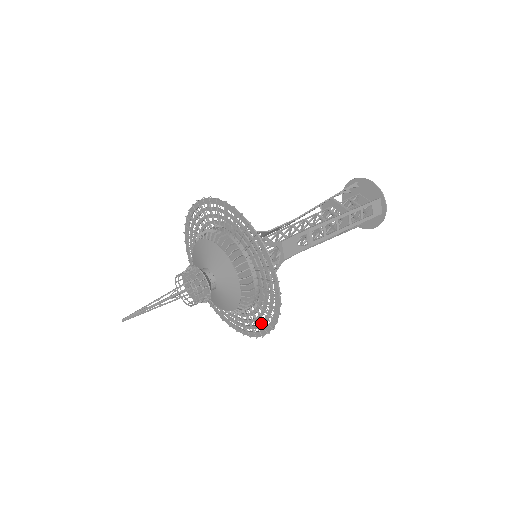
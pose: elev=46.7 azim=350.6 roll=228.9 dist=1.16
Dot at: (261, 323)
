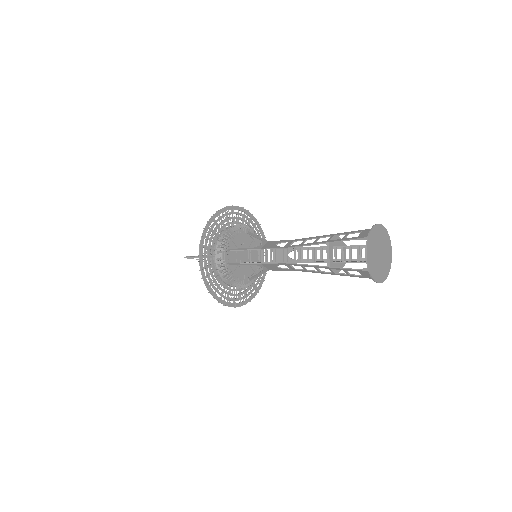
Dot at: (248, 294)
